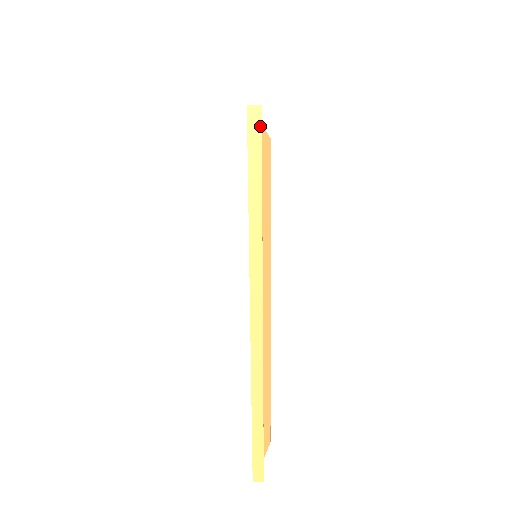
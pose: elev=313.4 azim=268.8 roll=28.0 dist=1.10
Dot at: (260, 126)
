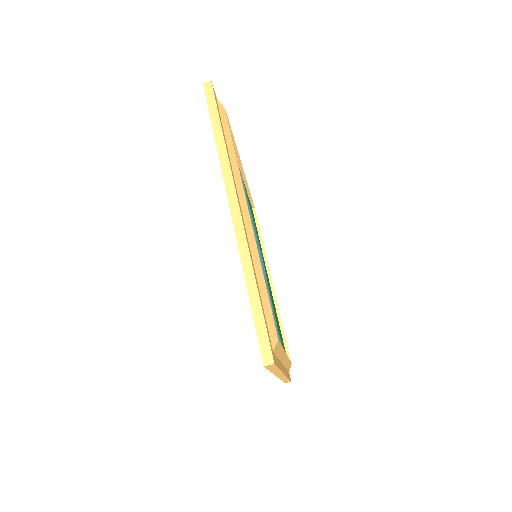
Dot at: (274, 365)
